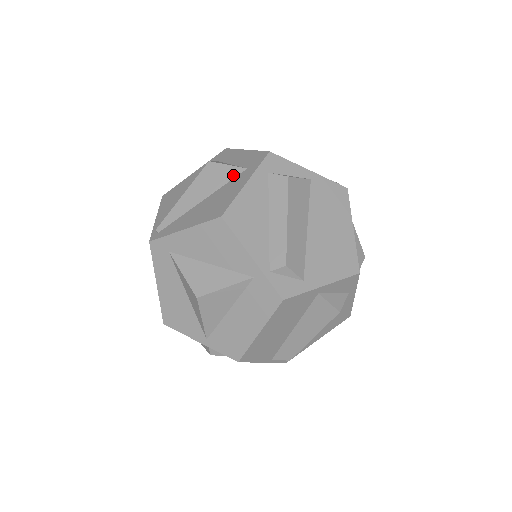
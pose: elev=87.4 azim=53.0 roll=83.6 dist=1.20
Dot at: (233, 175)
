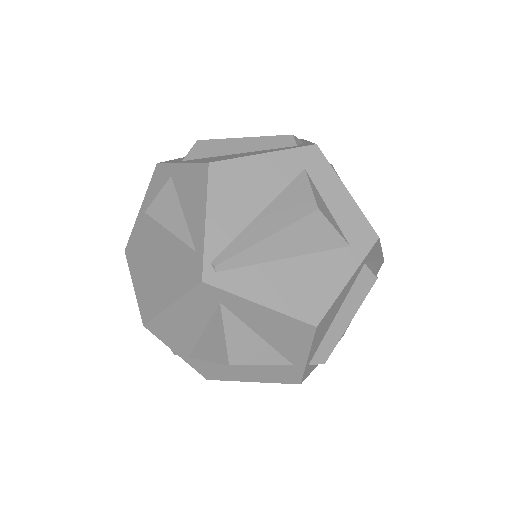
Dot at: (333, 245)
